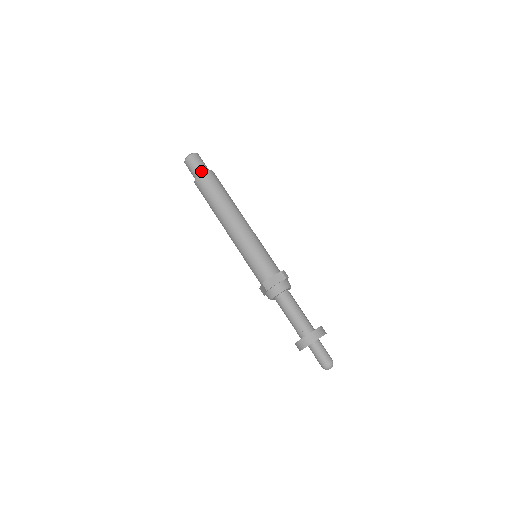
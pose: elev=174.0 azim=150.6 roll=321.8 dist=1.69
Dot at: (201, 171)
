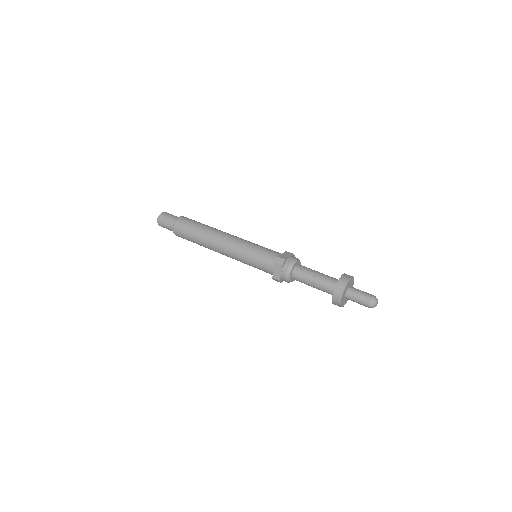
Dot at: (177, 218)
